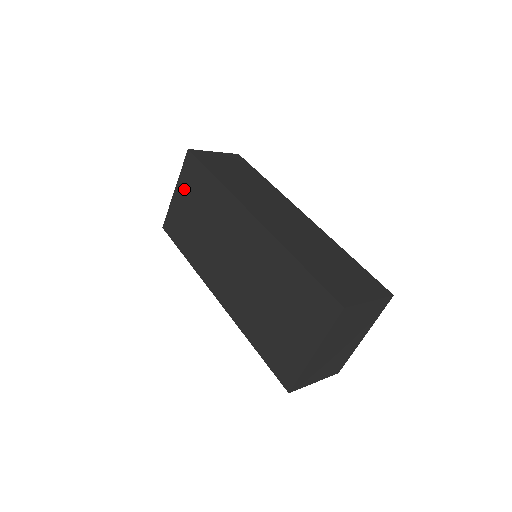
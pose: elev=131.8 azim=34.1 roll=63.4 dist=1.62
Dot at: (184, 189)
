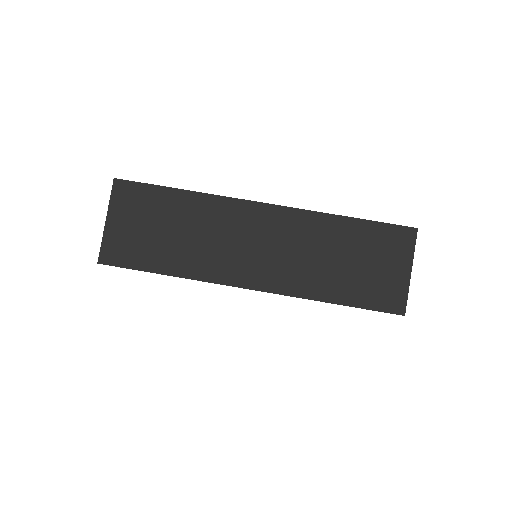
Dot at: occluded
